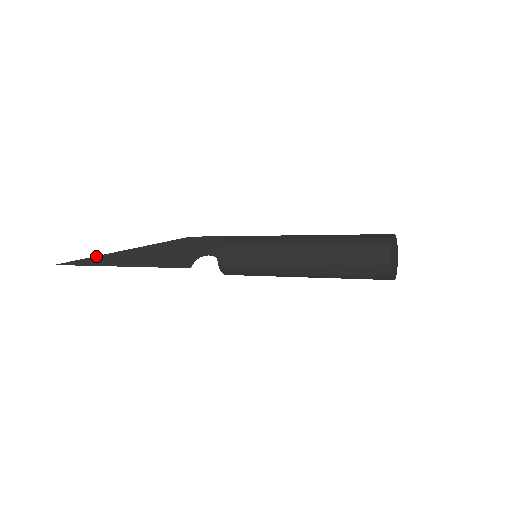
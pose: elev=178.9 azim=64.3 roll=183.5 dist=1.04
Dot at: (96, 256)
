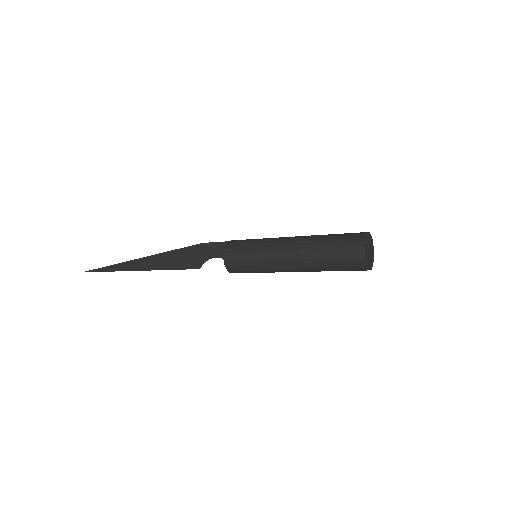
Dot at: (120, 263)
